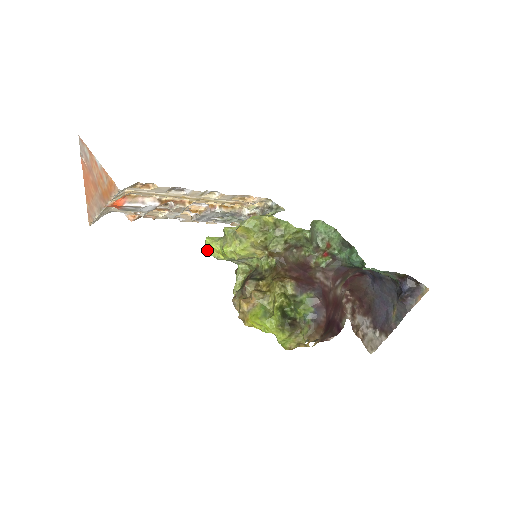
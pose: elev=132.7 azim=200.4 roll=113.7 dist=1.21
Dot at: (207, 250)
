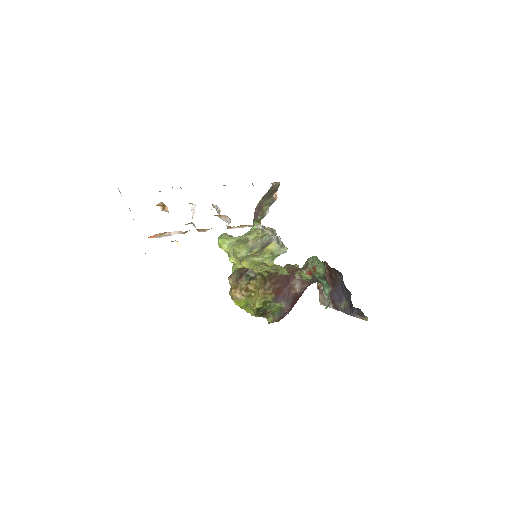
Dot at: (218, 244)
